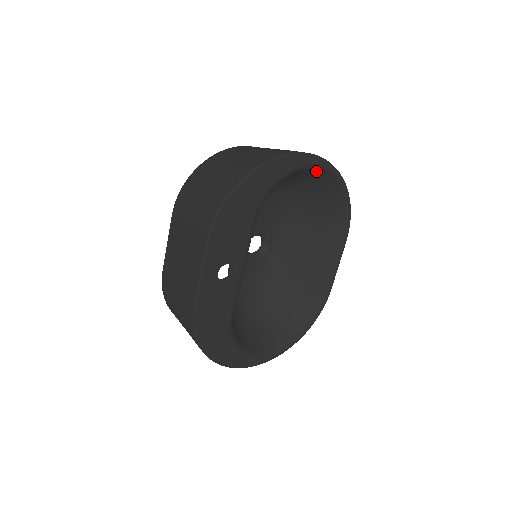
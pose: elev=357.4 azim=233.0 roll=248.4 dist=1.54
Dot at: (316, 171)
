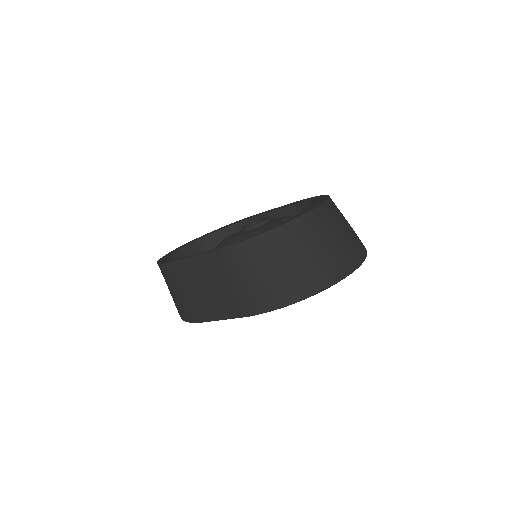
Dot at: occluded
